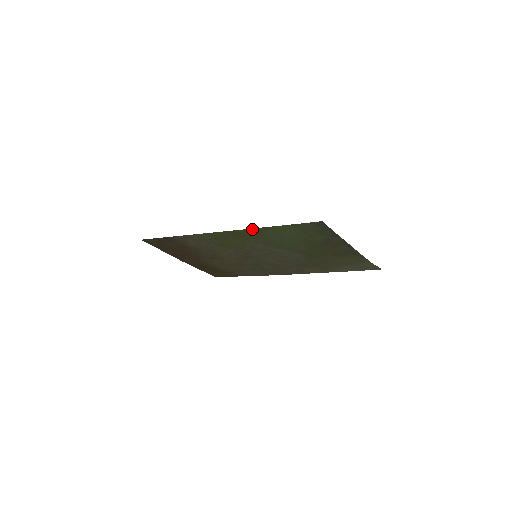
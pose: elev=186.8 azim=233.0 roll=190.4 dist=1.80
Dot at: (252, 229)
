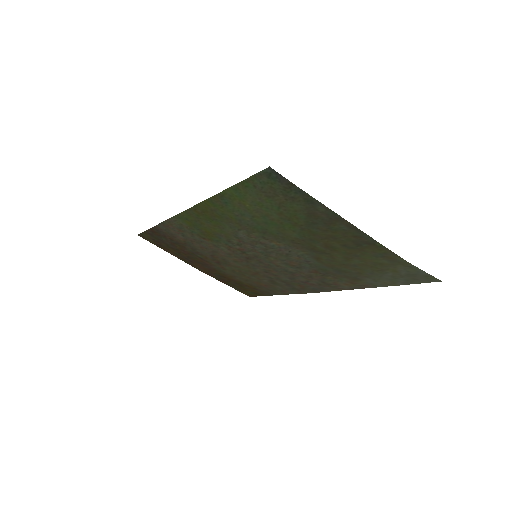
Dot at: (209, 200)
